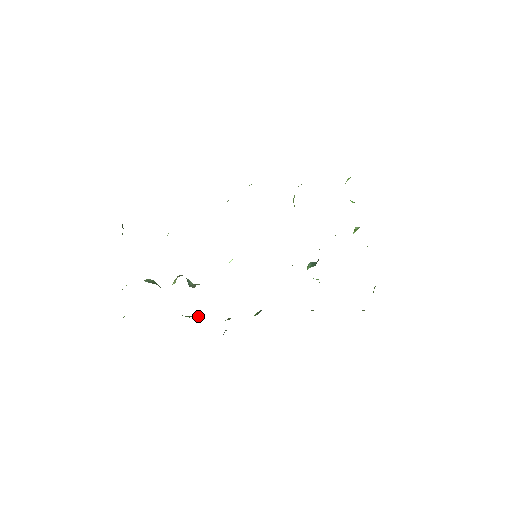
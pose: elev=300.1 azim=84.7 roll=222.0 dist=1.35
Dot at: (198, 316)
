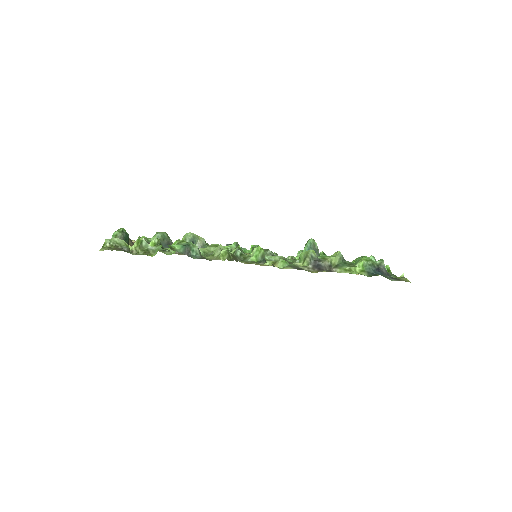
Dot at: occluded
